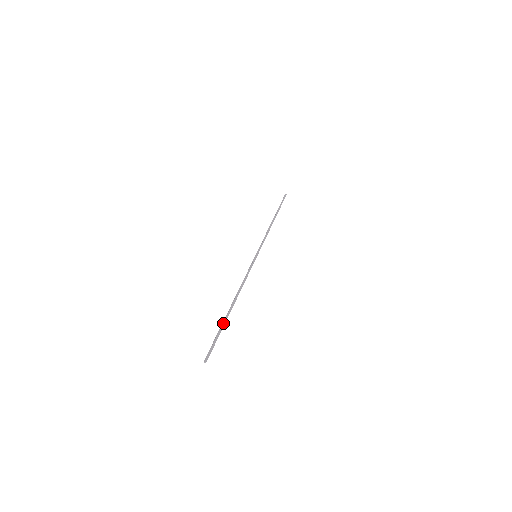
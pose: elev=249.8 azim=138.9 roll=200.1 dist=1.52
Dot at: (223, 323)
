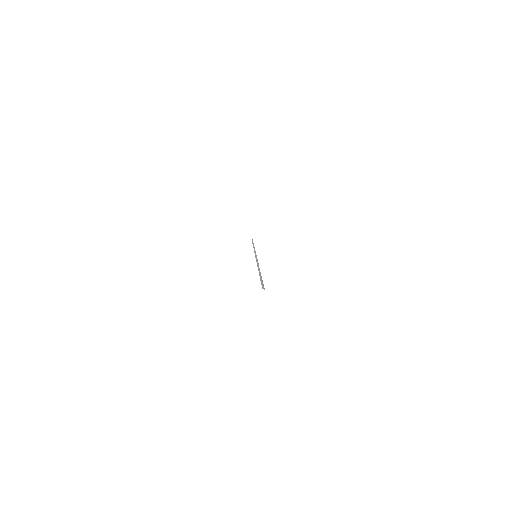
Dot at: occluded
